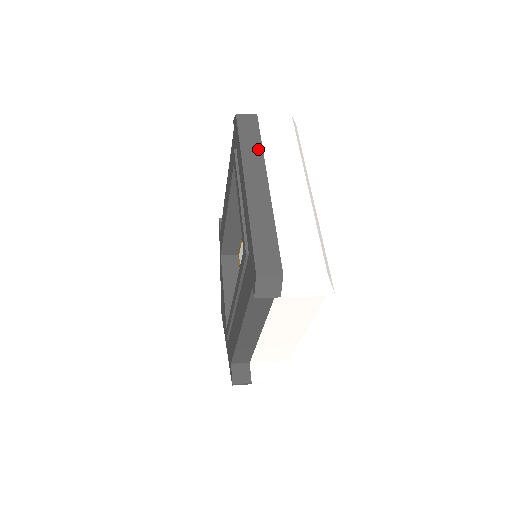
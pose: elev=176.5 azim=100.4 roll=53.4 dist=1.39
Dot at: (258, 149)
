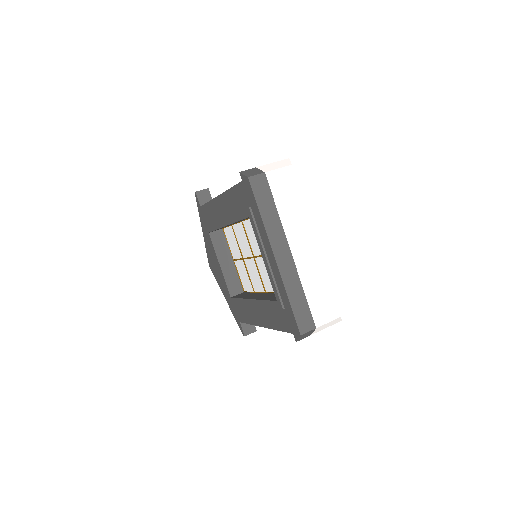
Dot at: (275, 215)
